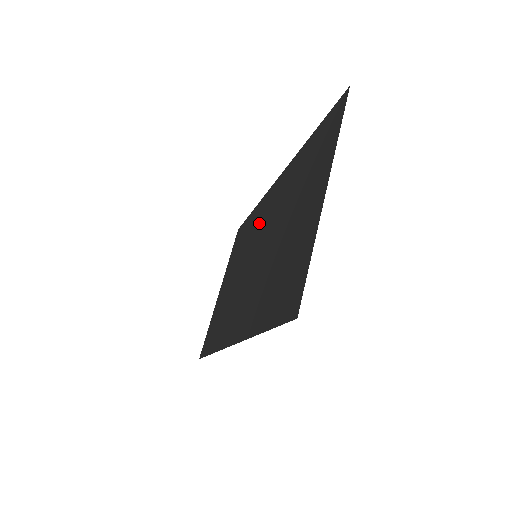
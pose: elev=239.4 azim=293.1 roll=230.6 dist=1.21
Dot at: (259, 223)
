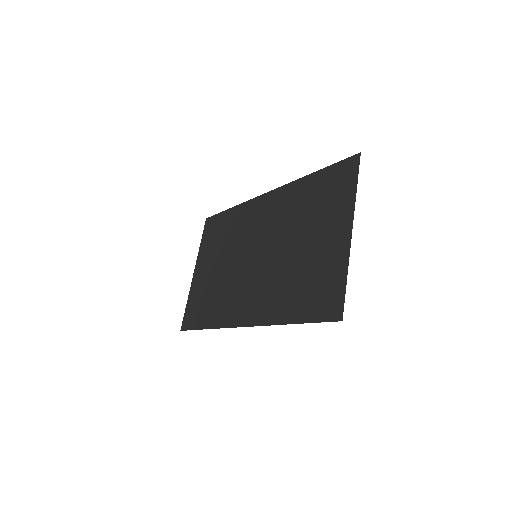
Dot at: (249, 226)
